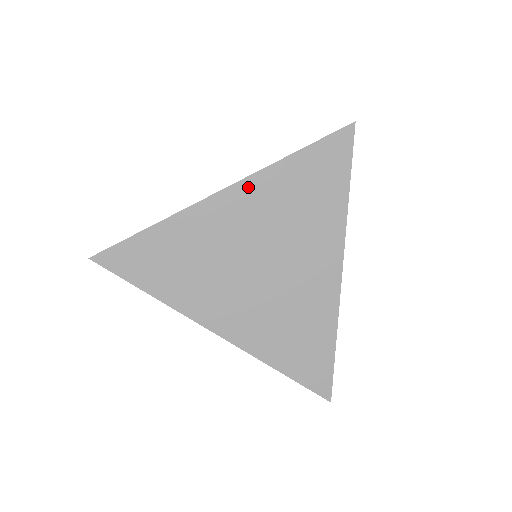
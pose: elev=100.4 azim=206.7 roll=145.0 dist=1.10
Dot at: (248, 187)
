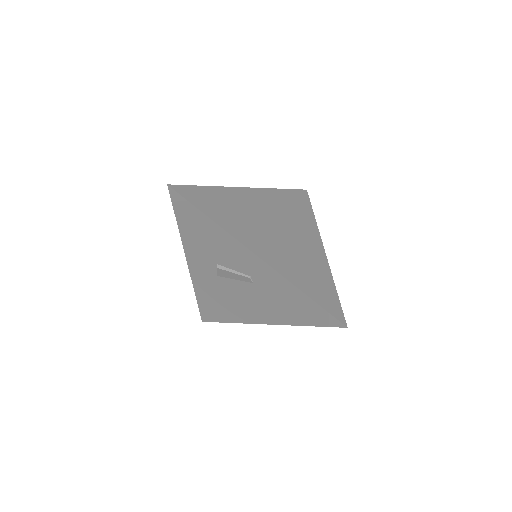
Dot at: (262, 192)
